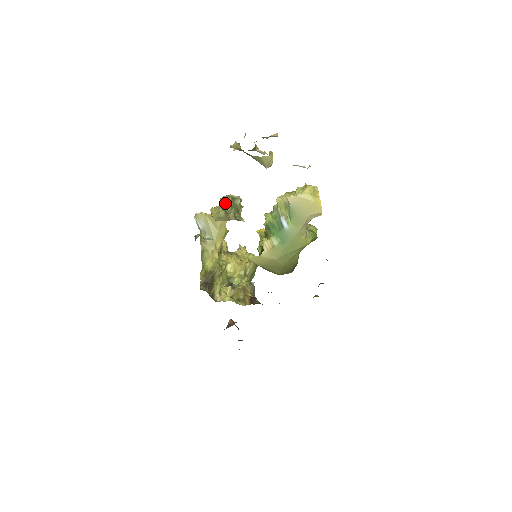
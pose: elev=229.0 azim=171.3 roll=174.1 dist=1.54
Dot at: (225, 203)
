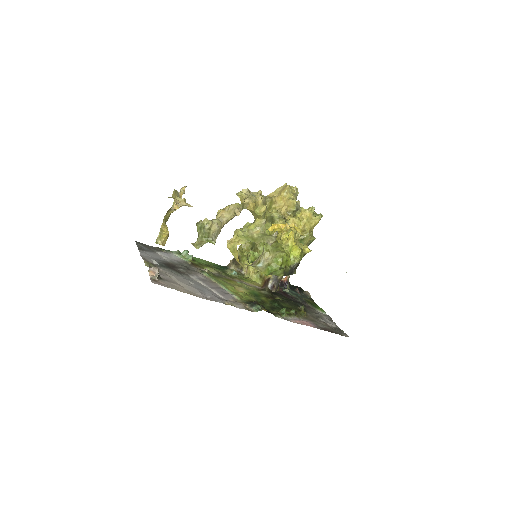
Dot at: (198, 229)
